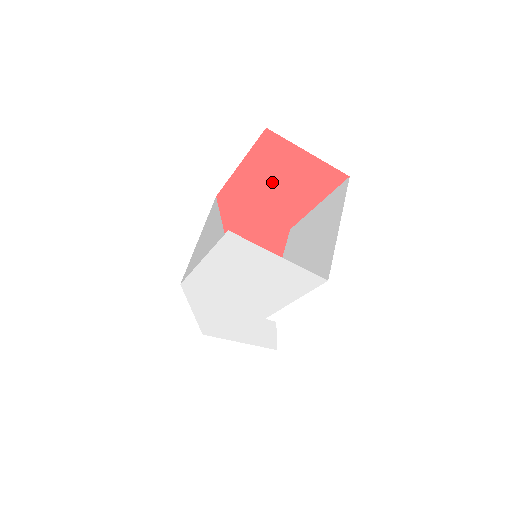
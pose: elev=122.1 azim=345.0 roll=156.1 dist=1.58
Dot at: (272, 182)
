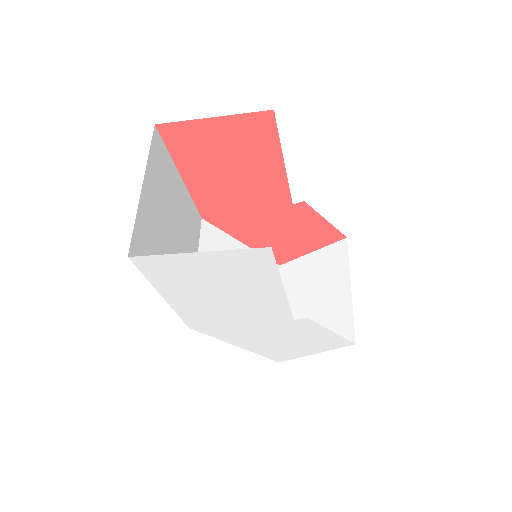
Dot at: (222, 171)
